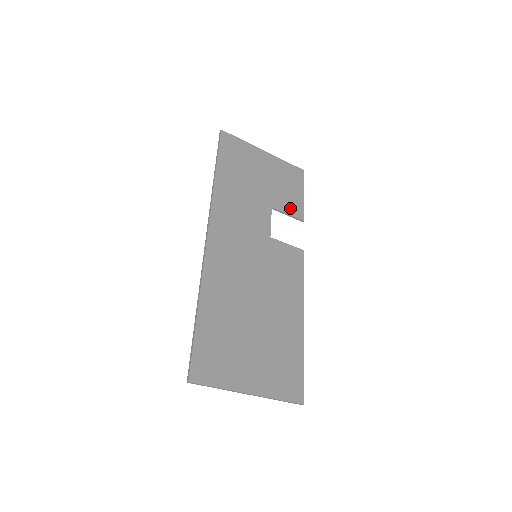
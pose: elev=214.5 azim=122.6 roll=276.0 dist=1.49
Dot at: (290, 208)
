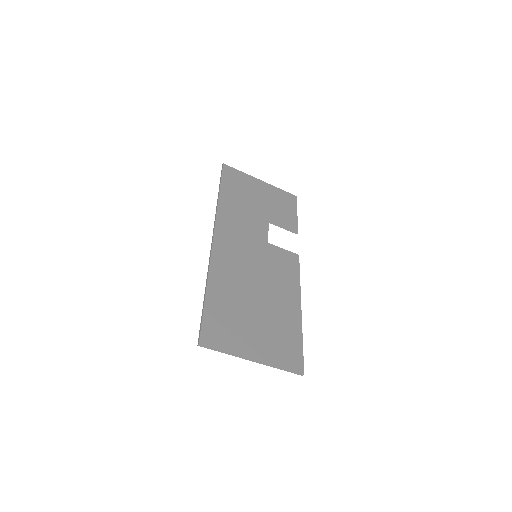
Dot at: (285, 223)
